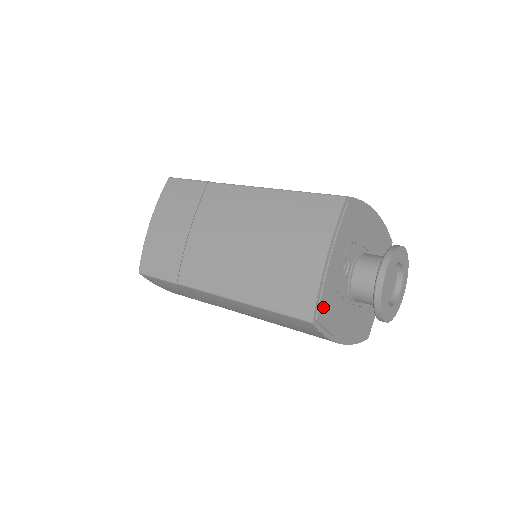
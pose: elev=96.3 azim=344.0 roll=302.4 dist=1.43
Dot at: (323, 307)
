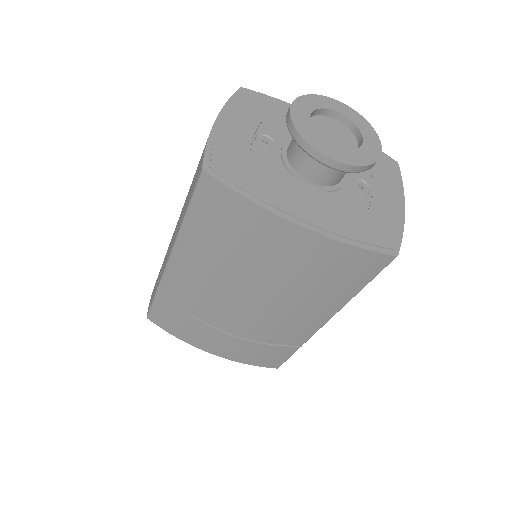
Dot at: (223, 161)
